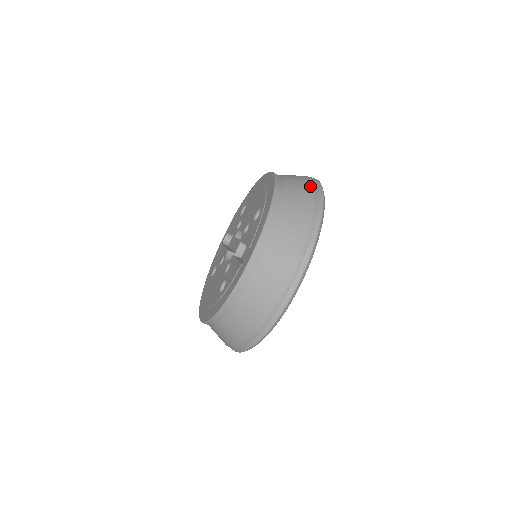
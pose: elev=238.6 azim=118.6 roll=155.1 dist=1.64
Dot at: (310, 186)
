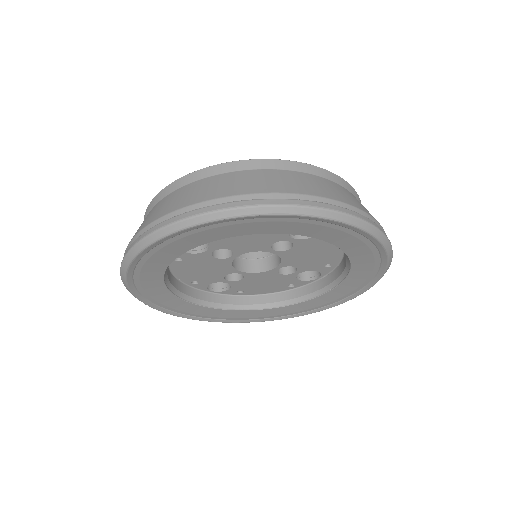
Dot at: occluded
